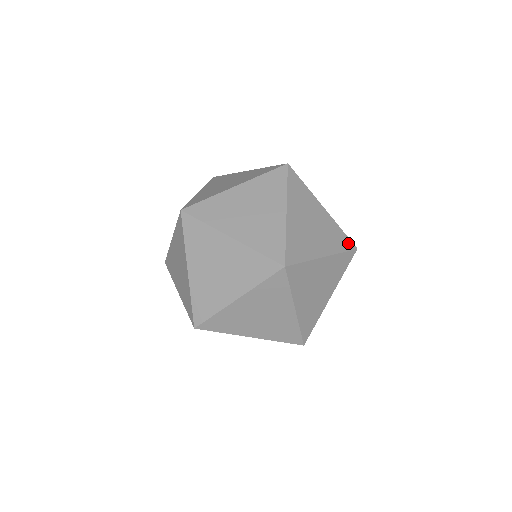
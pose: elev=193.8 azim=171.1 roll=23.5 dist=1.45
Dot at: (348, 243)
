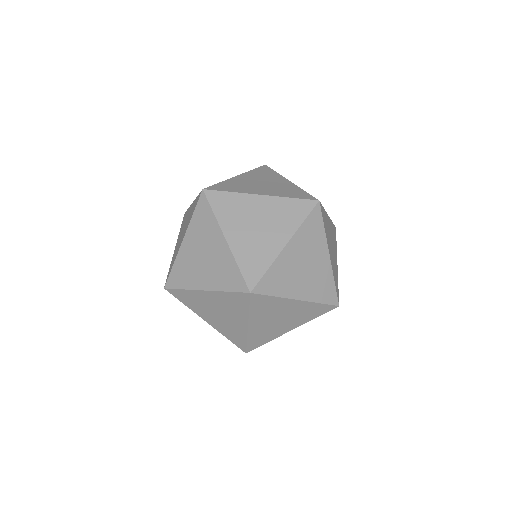
Dot at: (305, 205)
